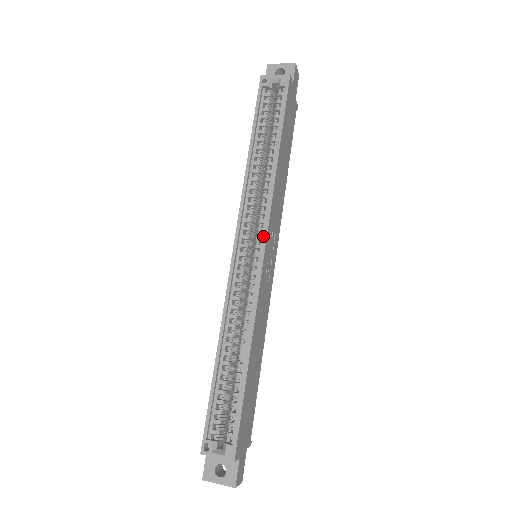
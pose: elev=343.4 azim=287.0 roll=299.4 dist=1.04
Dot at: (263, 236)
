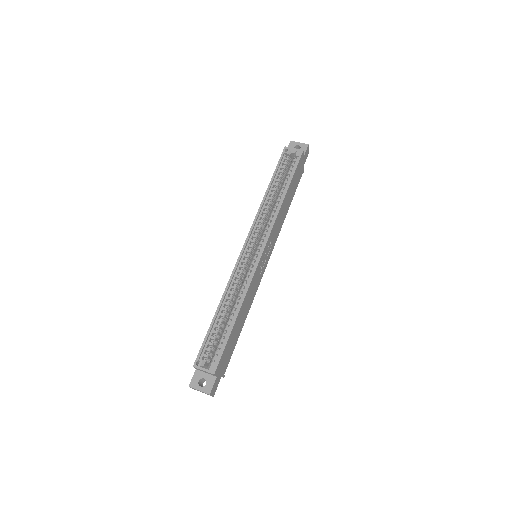
Dot at: (264, 242)
